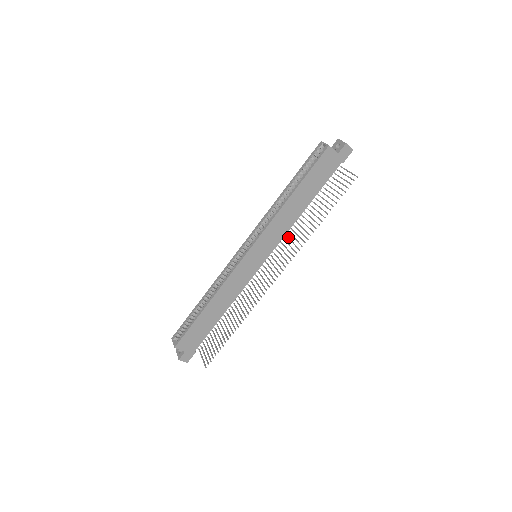
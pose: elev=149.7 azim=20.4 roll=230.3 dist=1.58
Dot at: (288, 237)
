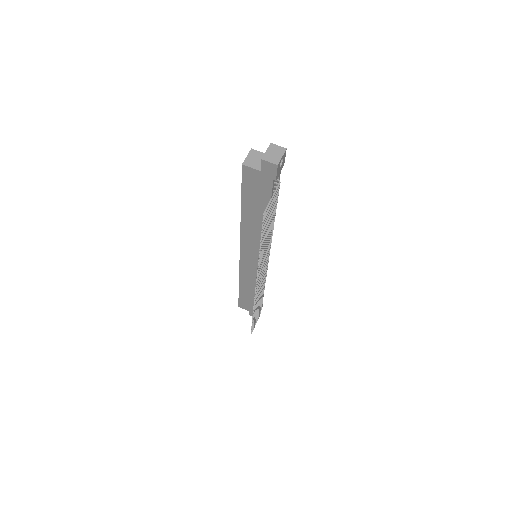
Dot at: occluded
